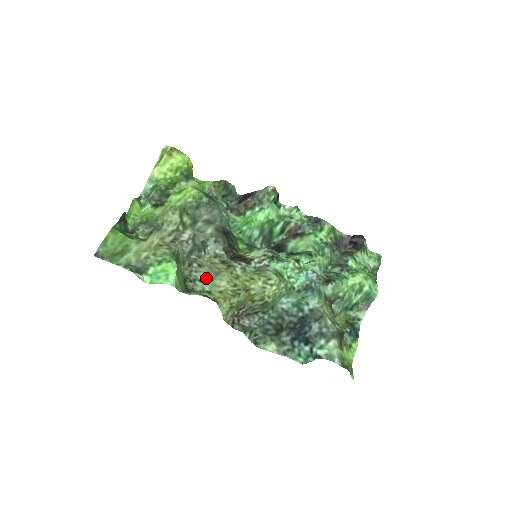
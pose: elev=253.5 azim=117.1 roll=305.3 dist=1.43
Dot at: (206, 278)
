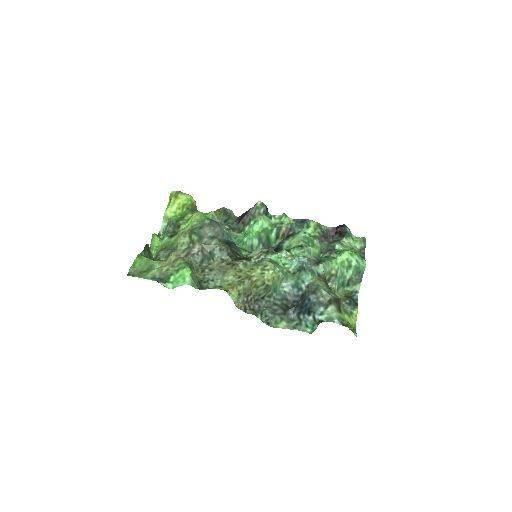
Dot at: (217, 278)
